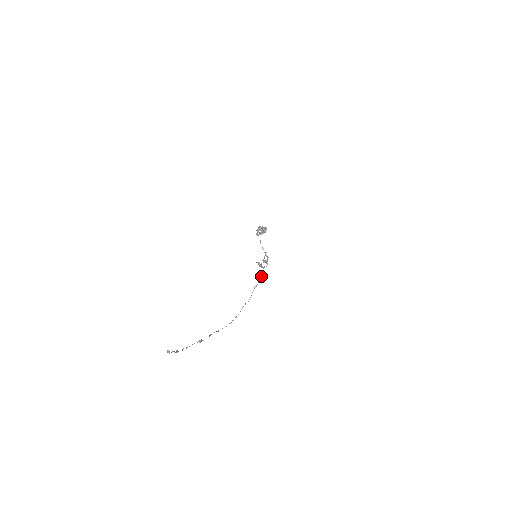
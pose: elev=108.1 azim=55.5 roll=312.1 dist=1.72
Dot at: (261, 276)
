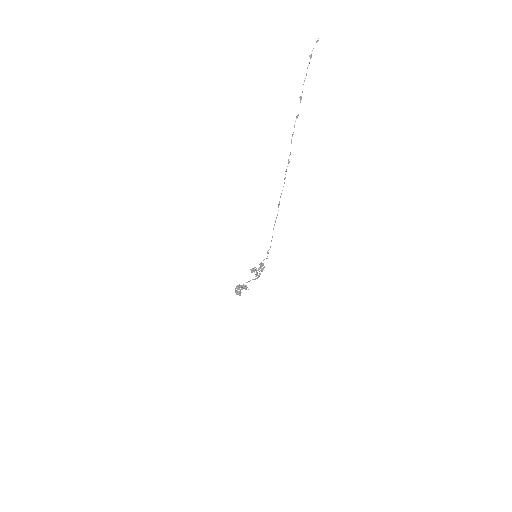
Dot at: (268, 250)
